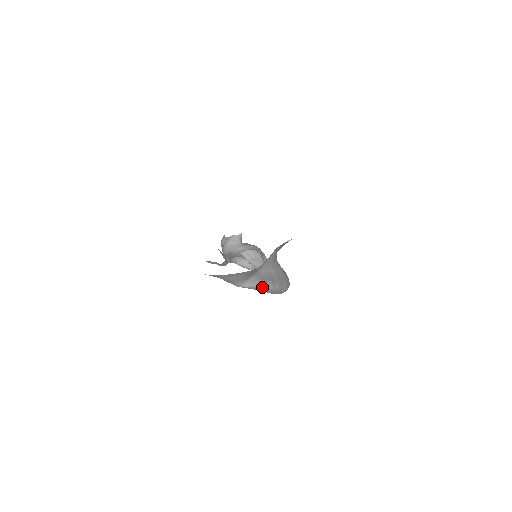
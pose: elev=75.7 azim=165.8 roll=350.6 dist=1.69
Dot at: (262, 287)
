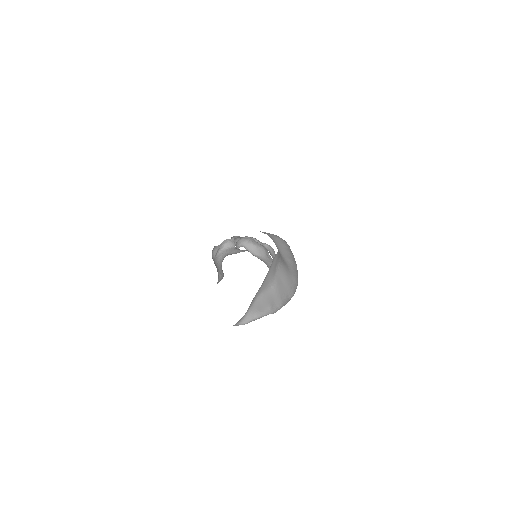
Dot at: (260, 317)
